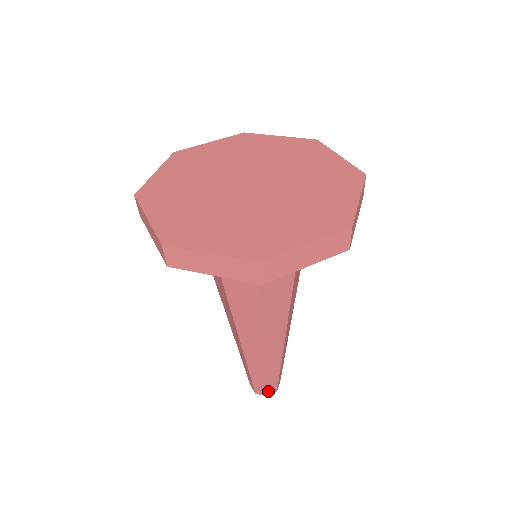
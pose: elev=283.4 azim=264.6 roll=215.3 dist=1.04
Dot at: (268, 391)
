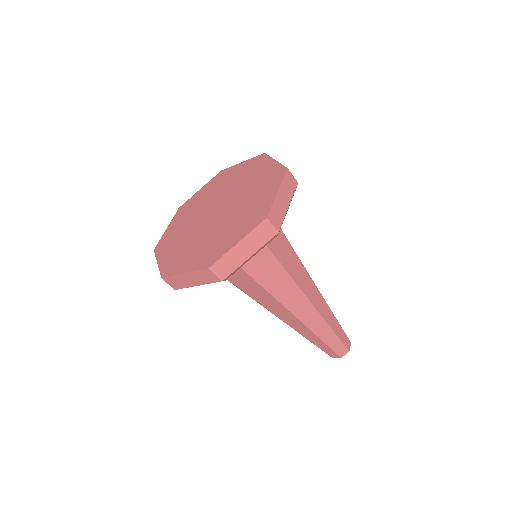
Dot at: (339, 353)
